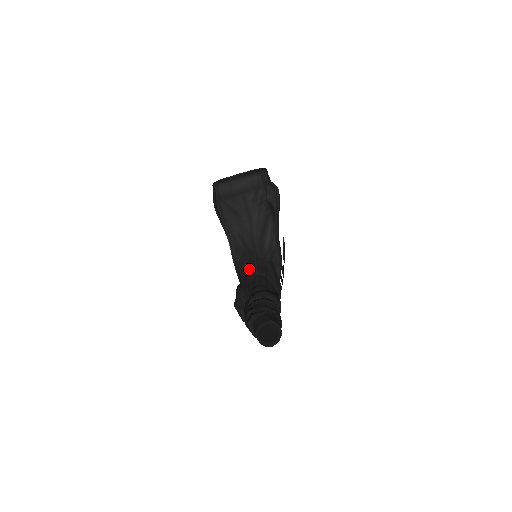
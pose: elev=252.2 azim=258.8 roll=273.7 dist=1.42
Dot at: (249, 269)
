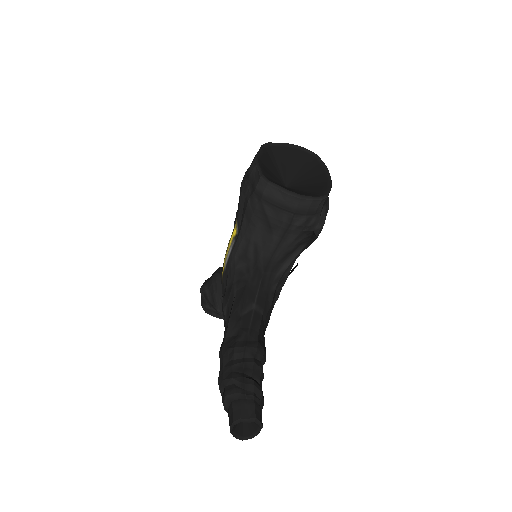
Dot at: (247, 293)
